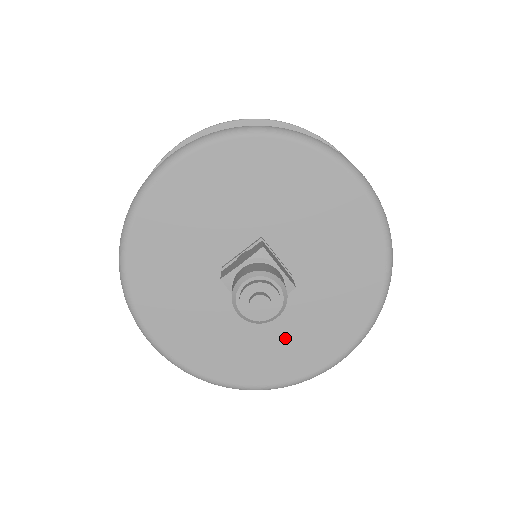
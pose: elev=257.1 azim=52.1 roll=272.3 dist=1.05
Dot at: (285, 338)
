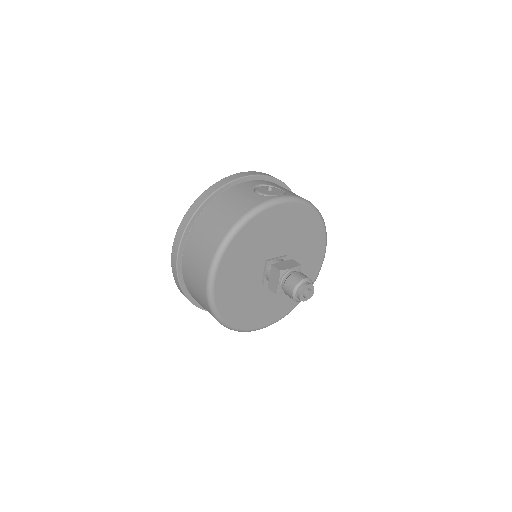
Dot at: (303, 271)
